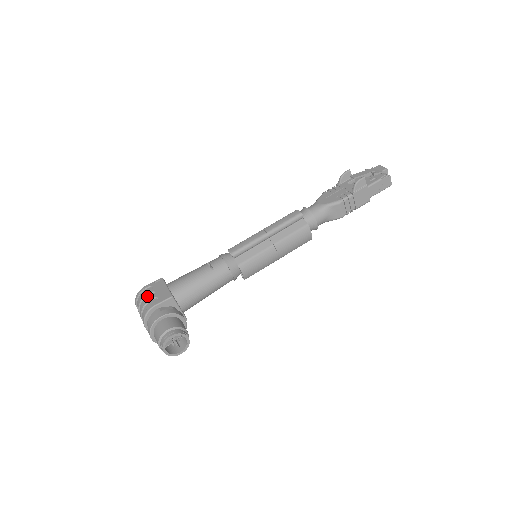
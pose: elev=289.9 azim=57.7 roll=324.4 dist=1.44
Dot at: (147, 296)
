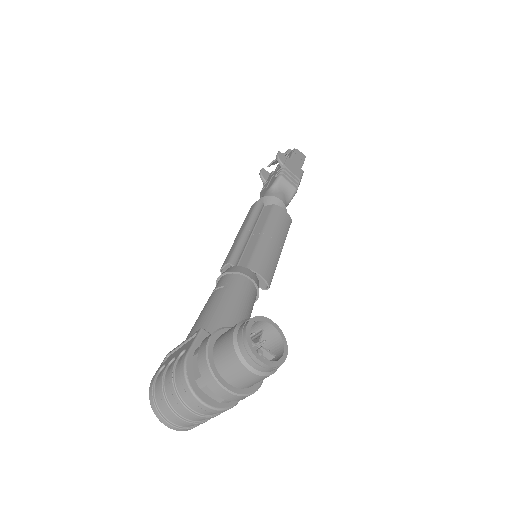
Dot at: (166, 373)
